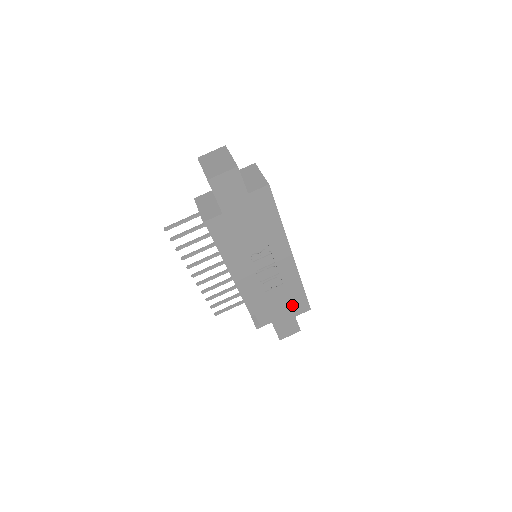
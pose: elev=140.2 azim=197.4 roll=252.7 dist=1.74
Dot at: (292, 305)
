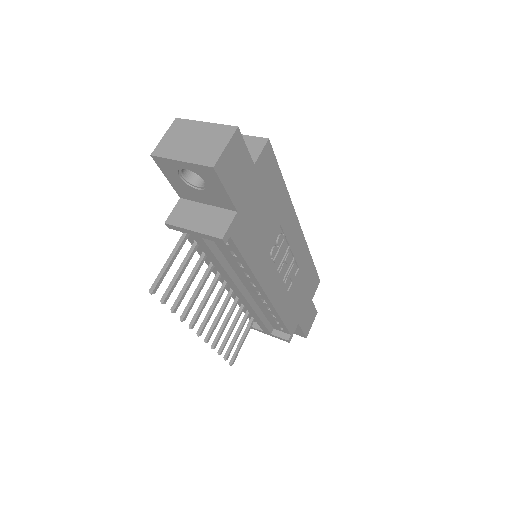
Dot at: (308, 288)
